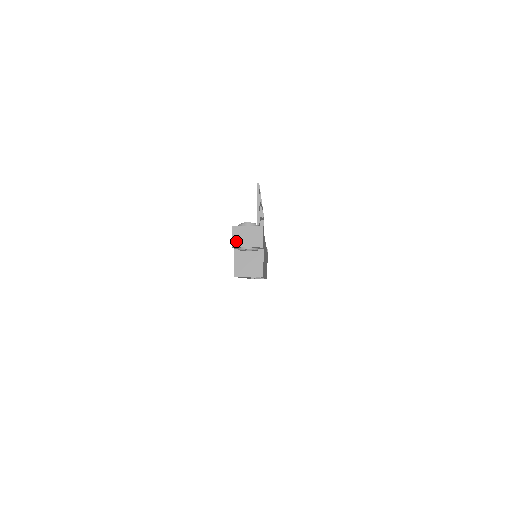
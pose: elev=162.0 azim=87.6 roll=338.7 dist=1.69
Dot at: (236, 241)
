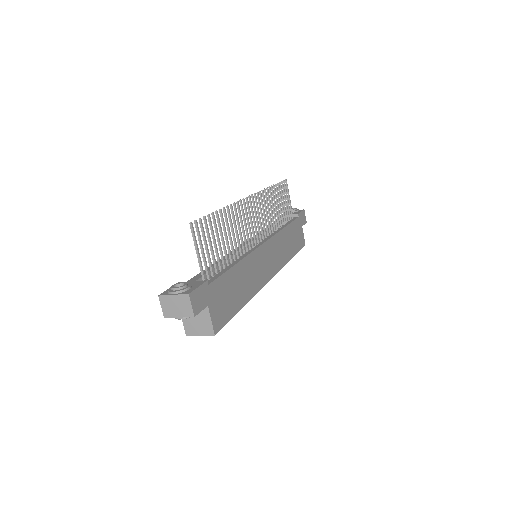
Dot at: (166, 311)
